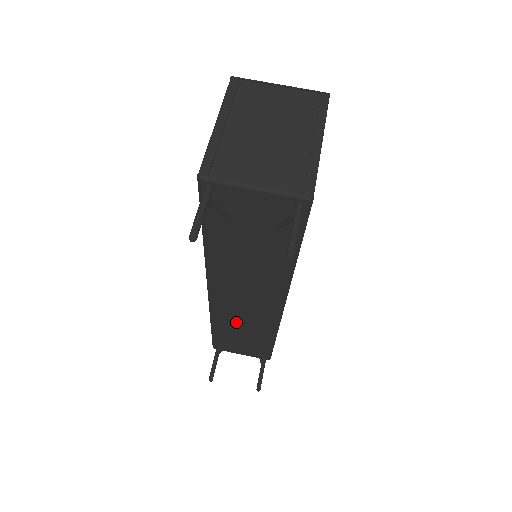
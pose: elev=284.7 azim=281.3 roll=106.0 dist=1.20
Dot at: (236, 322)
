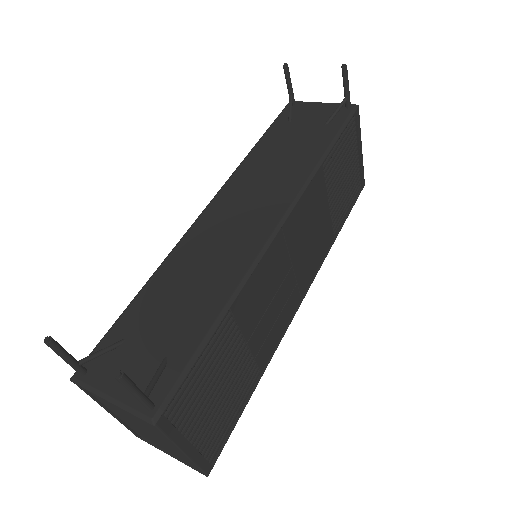
Dot at: (192, 268)
